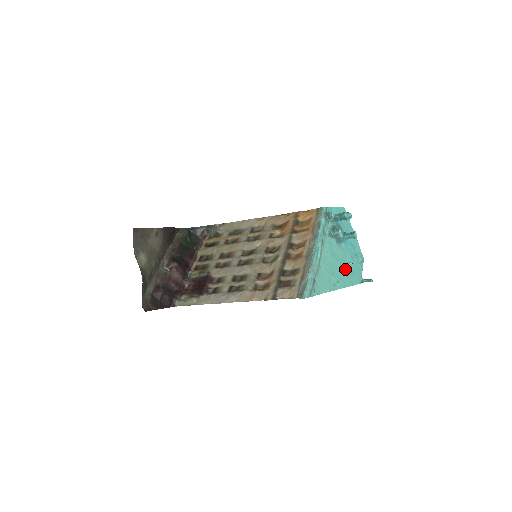
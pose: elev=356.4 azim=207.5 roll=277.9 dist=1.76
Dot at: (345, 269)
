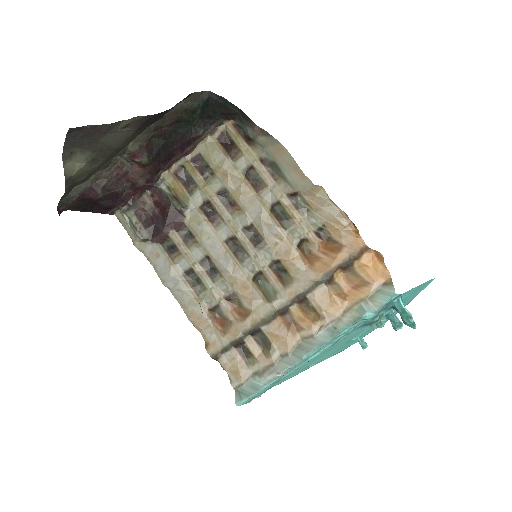
Dot at: occluded
